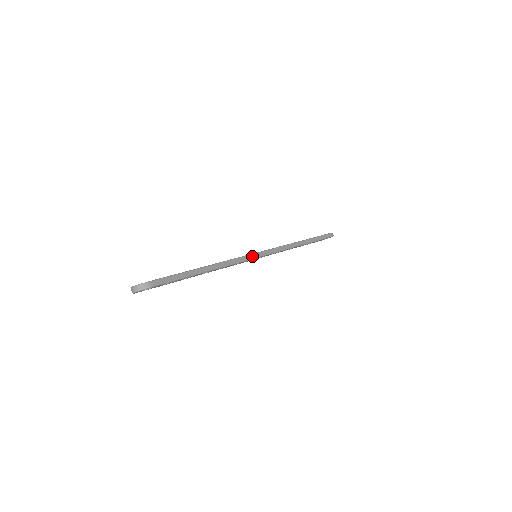
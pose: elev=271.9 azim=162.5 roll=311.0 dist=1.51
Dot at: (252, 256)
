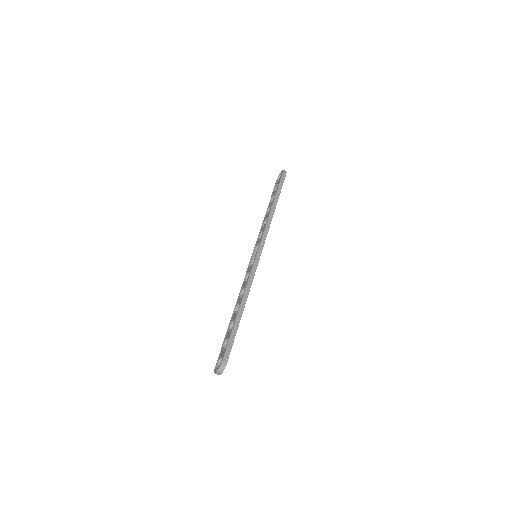
Dot at: (255, 264)
